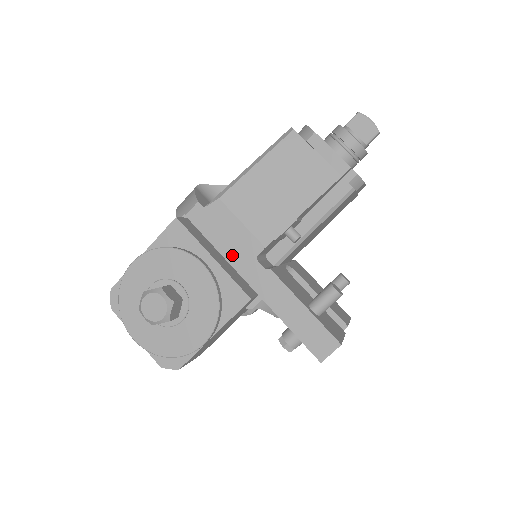
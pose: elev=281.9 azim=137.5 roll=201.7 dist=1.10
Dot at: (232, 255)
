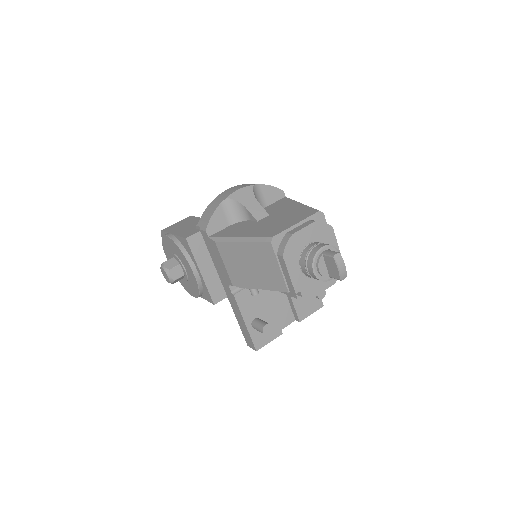
Dot at: (219, 271)
